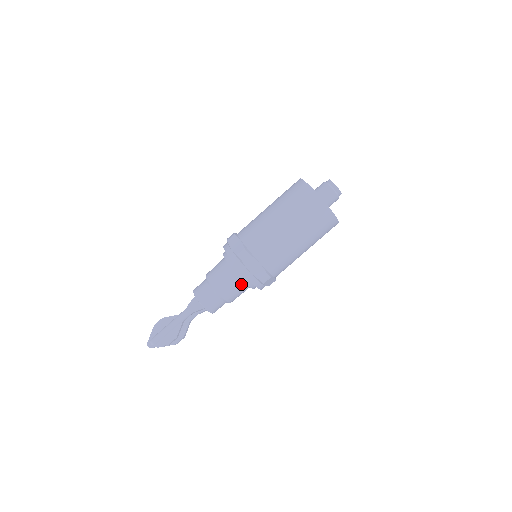
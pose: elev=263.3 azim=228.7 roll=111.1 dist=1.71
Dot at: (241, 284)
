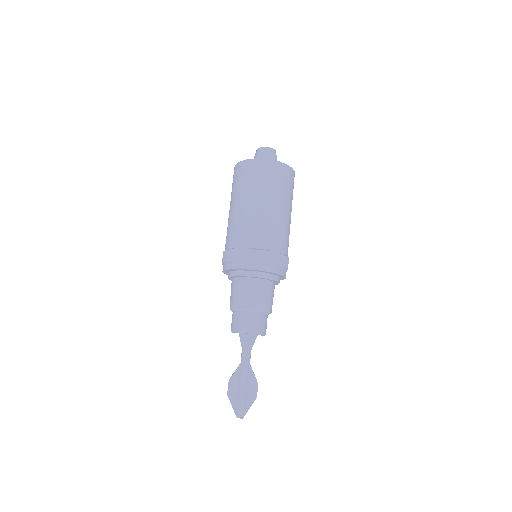
Dot at: (270, 286)
